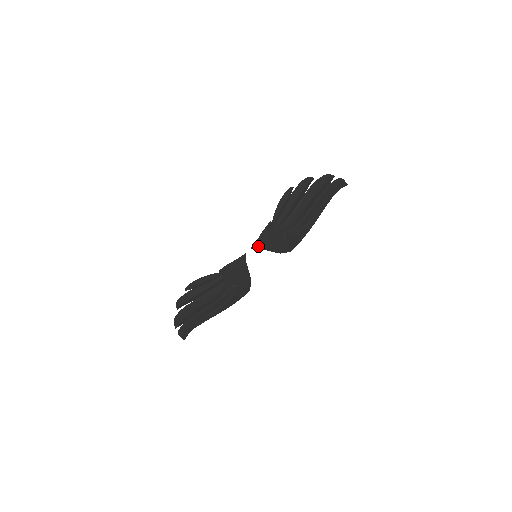
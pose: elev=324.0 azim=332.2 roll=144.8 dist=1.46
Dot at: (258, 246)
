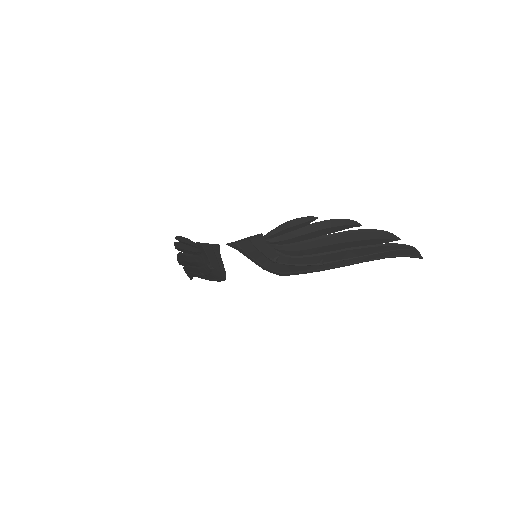
Dot at: (235, 247)
